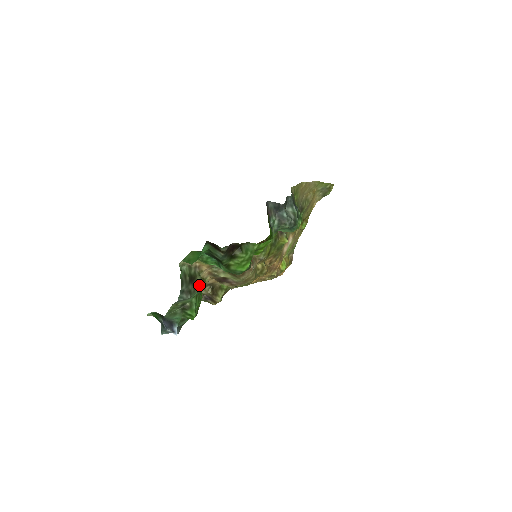
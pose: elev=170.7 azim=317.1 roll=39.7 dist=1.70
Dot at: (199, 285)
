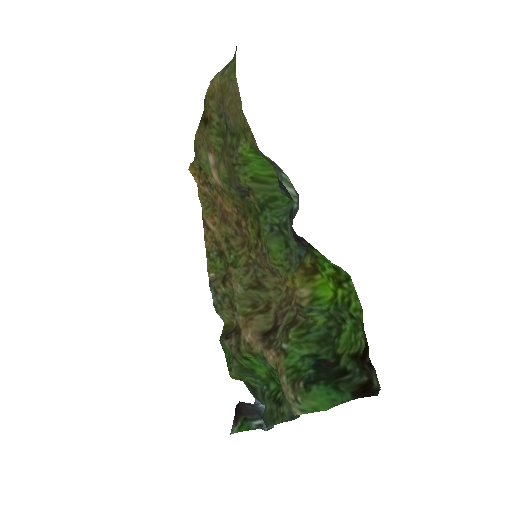
Dot at: occluded
